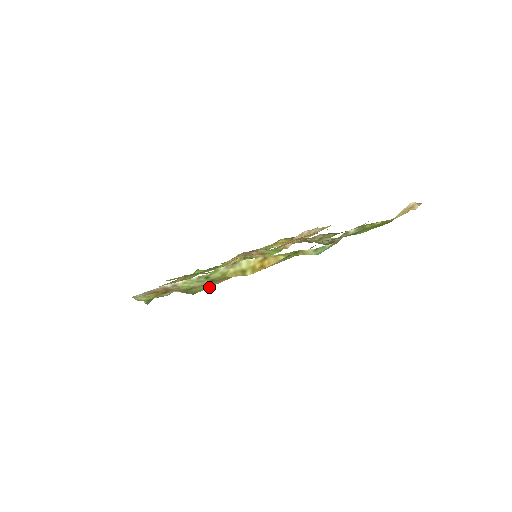
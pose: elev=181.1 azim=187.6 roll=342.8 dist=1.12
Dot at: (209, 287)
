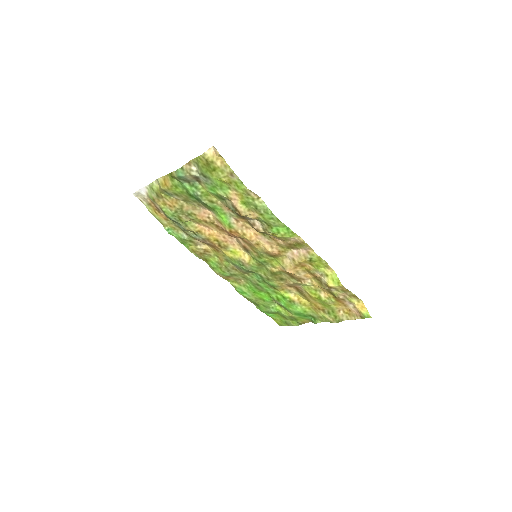
Dot at: (172, 214)
